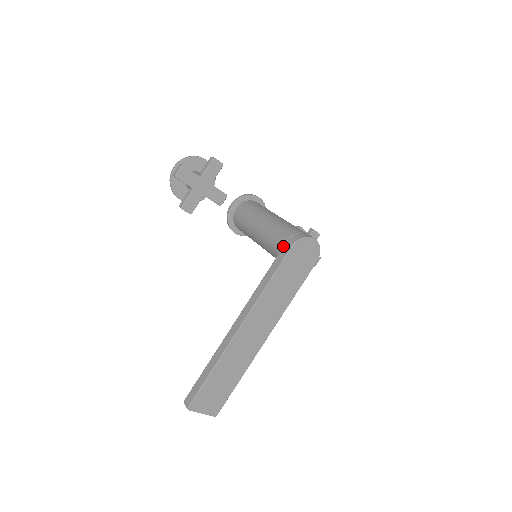
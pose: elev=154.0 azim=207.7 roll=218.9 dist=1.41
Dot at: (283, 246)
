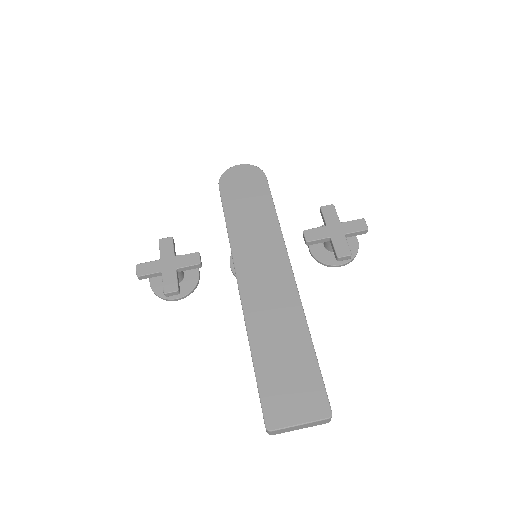
Dot at: occluded
